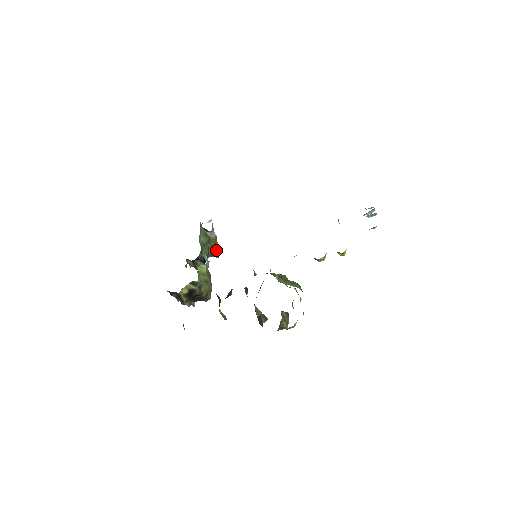
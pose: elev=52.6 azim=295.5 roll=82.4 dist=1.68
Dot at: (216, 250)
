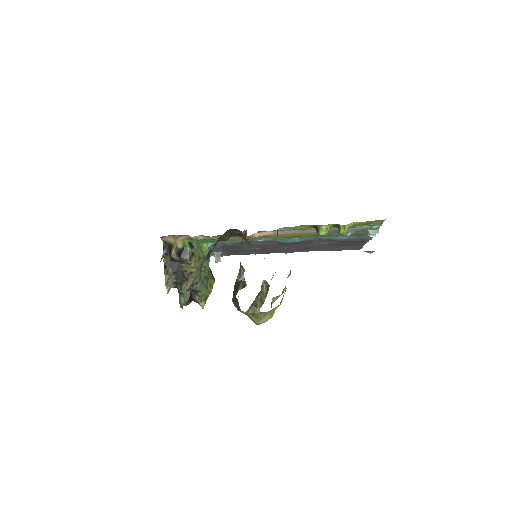
Dot at: (206, 296)
